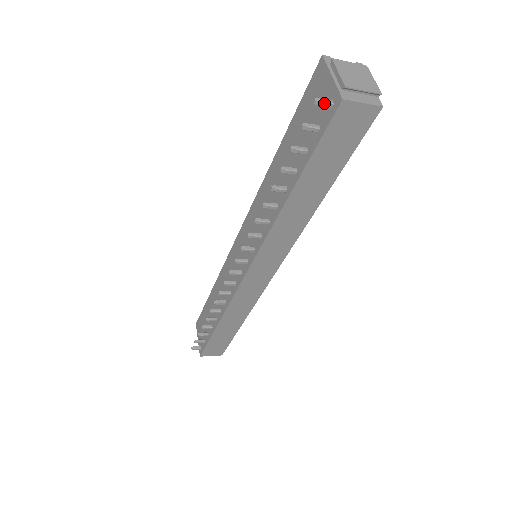
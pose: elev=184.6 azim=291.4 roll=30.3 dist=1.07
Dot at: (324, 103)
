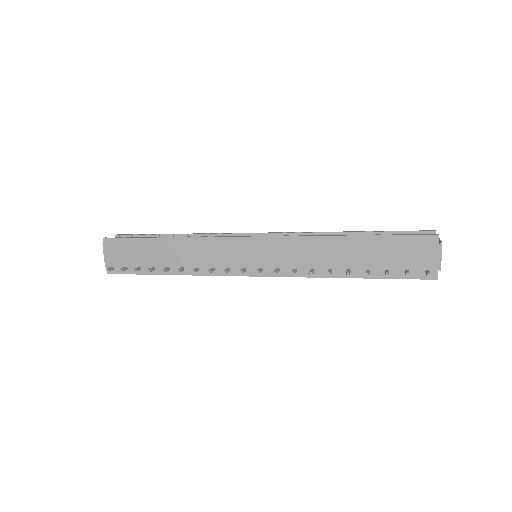
Dot at: (429, 275)
